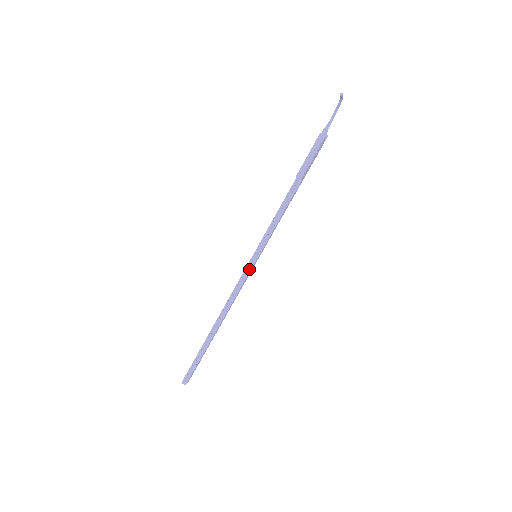
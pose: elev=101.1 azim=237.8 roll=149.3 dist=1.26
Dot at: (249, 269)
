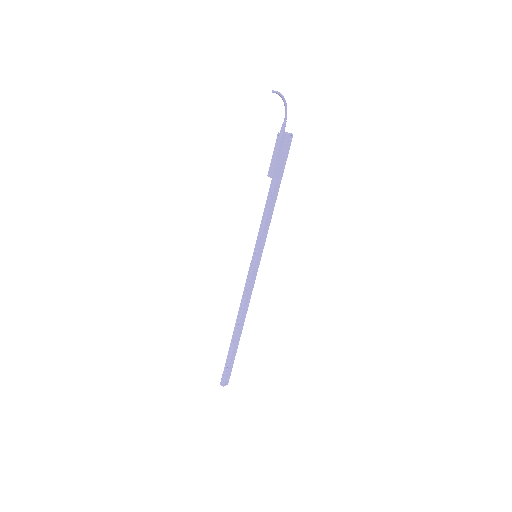
Dot at: (252, 269)
